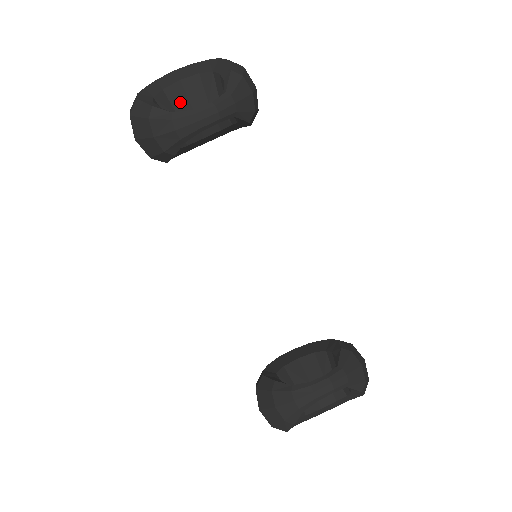
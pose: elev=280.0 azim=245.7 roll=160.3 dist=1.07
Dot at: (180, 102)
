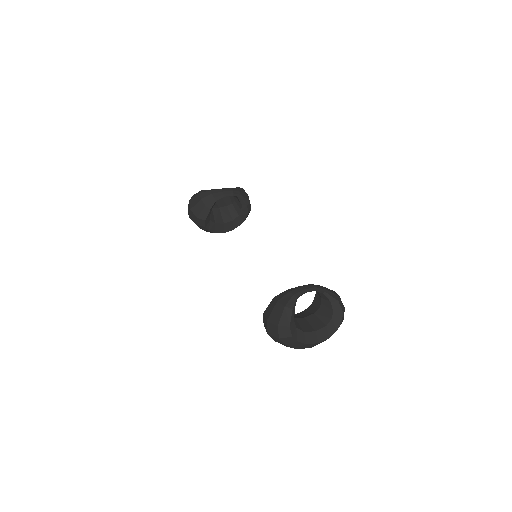
Dot at: occluded
